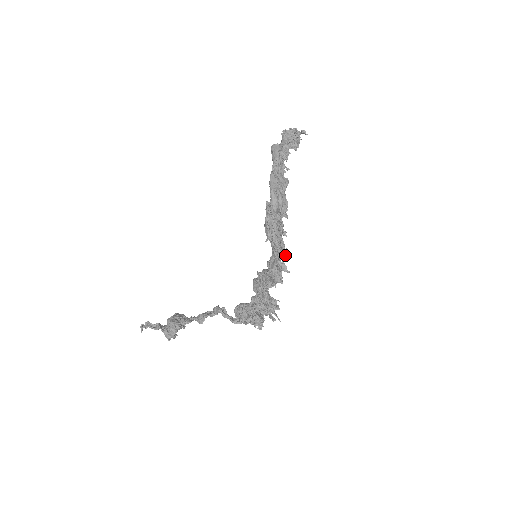
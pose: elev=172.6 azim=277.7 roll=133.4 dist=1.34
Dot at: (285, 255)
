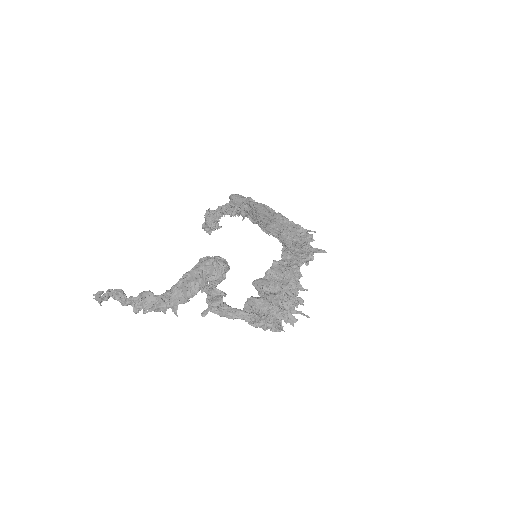
Dot at: occluded
